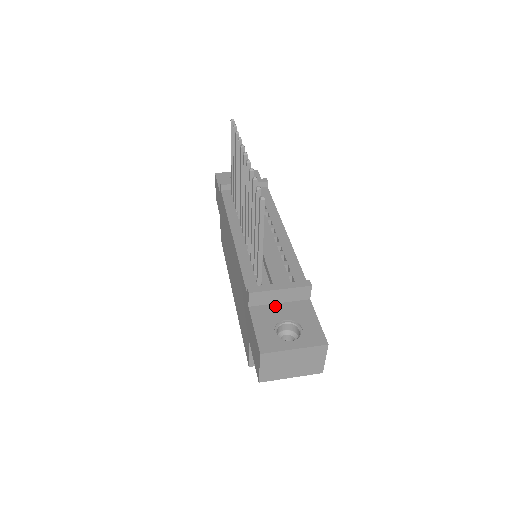
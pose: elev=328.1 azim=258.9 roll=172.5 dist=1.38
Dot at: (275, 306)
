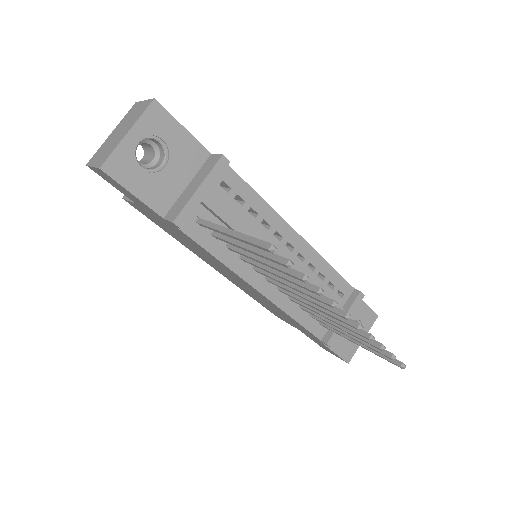
Dot at: occluded
